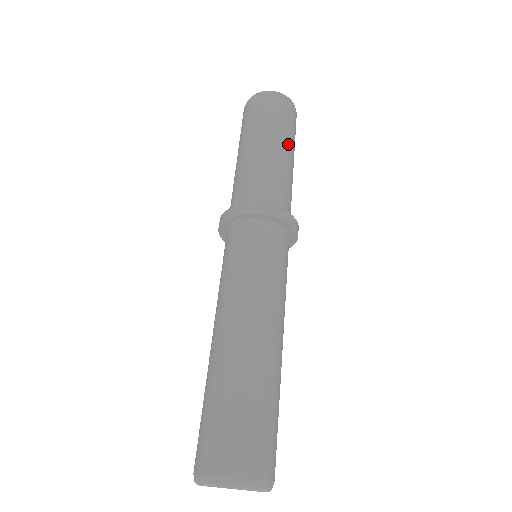
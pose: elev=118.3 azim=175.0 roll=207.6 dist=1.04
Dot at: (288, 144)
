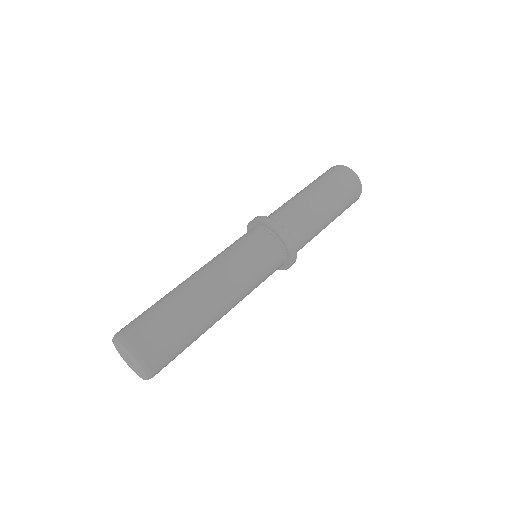
Dot at: (333, 206)
